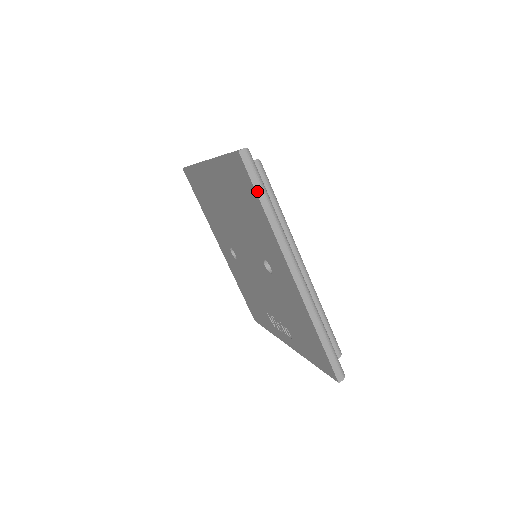
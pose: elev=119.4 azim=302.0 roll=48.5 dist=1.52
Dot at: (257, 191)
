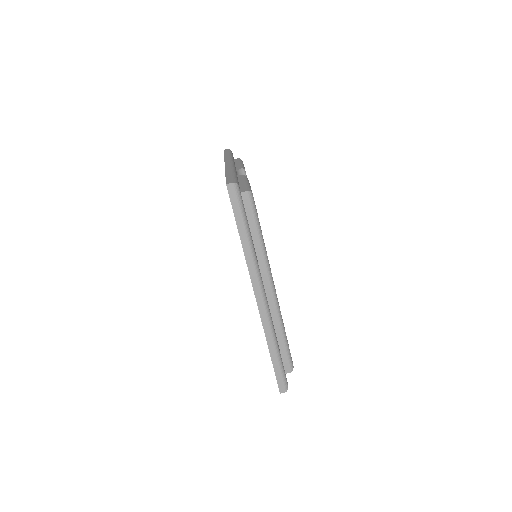
Dot at: (237, 222)
